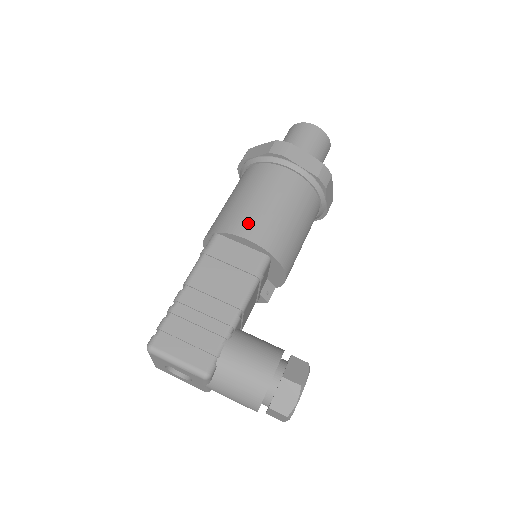
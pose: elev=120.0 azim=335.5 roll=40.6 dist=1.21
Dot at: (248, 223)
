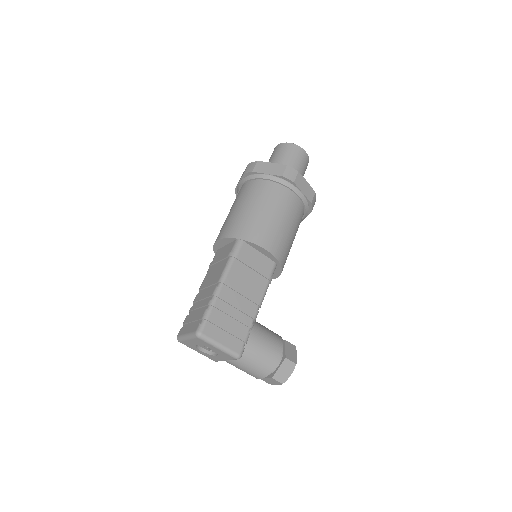
Dot at: (268, 237)
